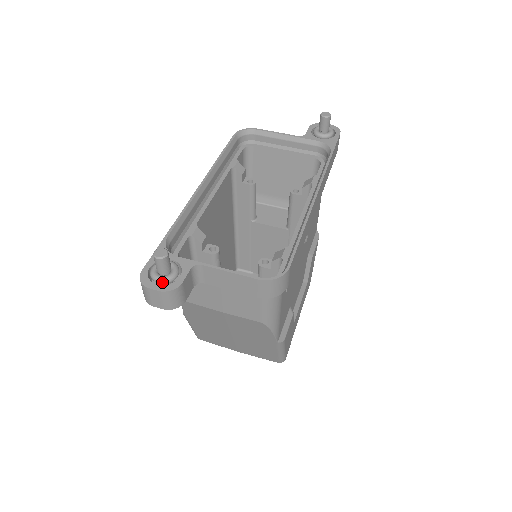
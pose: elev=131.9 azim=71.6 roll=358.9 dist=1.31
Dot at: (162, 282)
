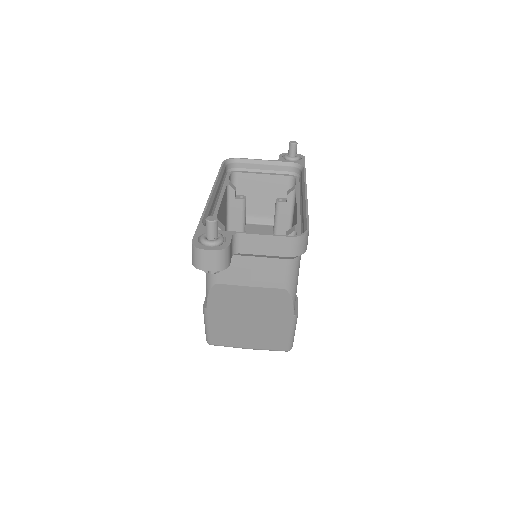
Dot at: (213, 245)
